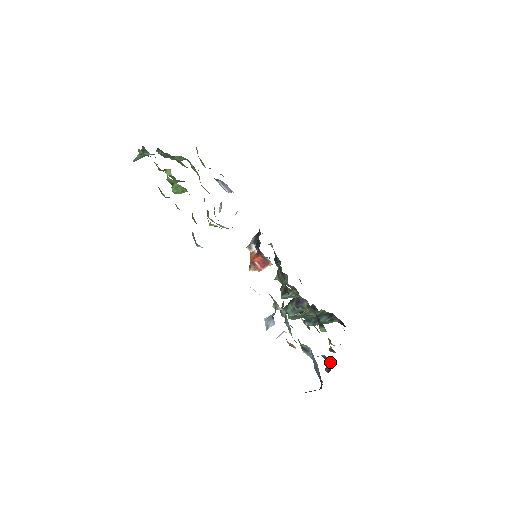
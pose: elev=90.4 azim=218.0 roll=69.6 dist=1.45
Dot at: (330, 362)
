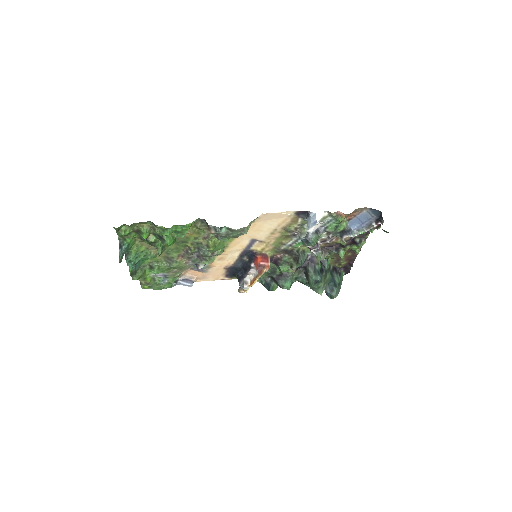
Dot at: occluded
